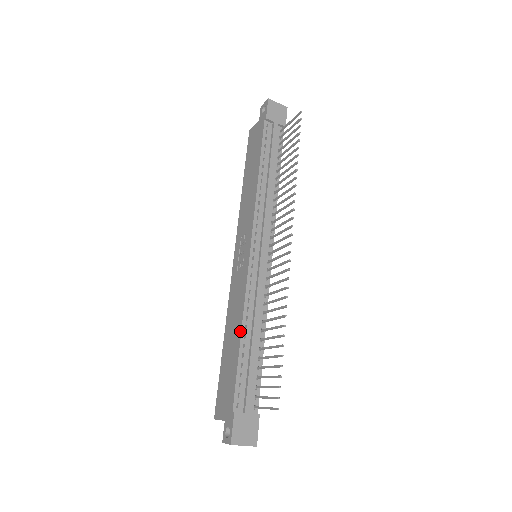
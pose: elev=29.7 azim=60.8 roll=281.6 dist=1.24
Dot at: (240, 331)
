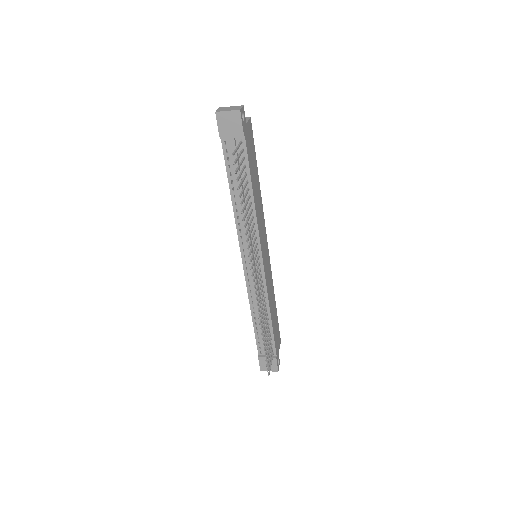
Dot at: (251, 314)
